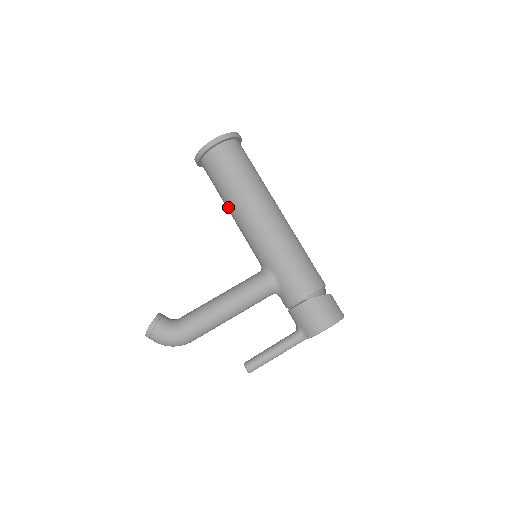
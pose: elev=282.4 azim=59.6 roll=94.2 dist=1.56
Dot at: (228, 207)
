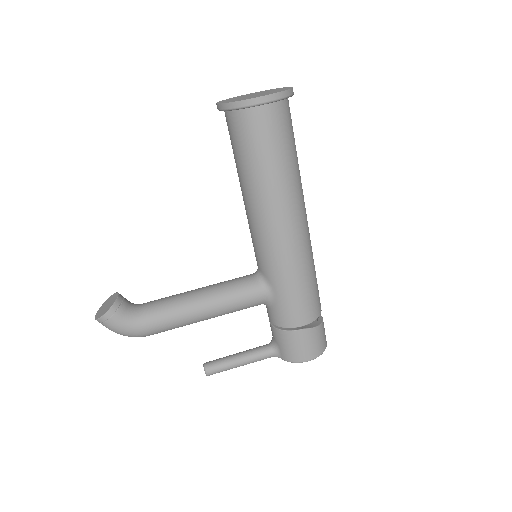
Dot at: (243, 189)
